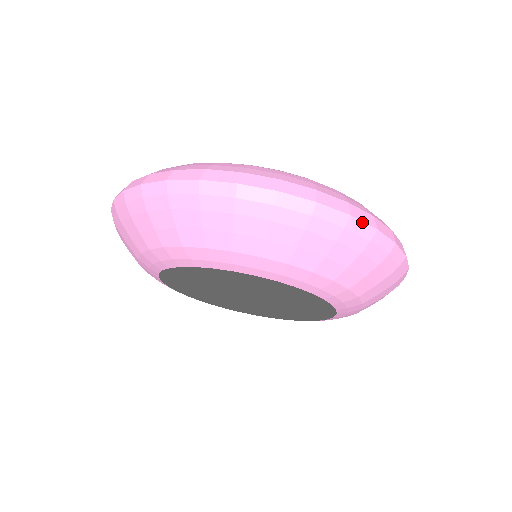
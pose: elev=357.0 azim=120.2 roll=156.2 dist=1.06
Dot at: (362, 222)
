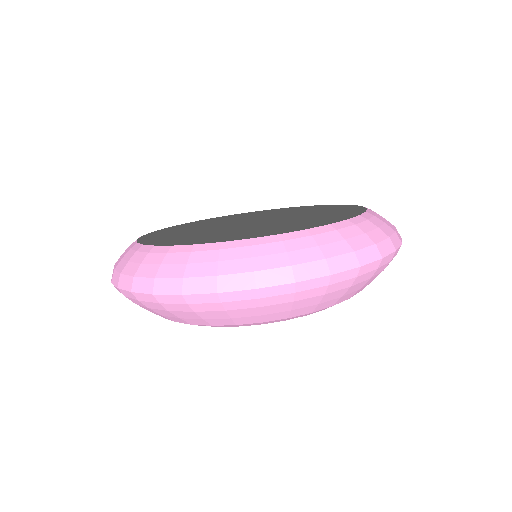
Dot at: occluded
